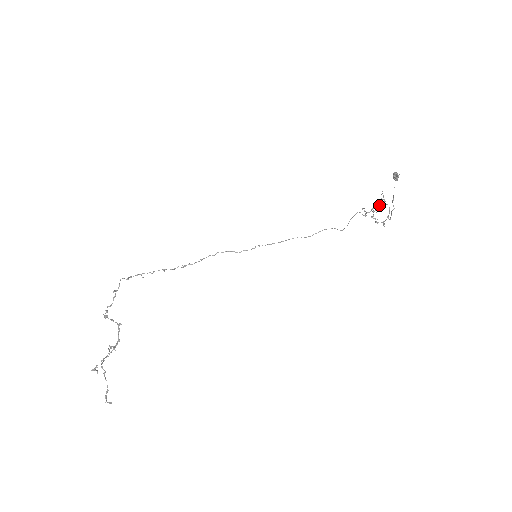
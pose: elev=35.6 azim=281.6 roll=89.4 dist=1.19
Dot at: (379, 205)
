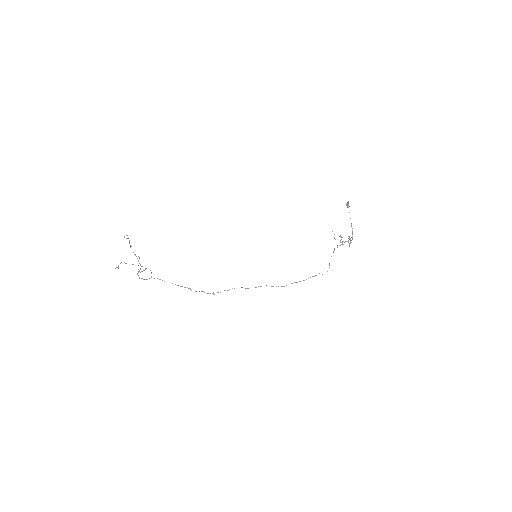
Dot at: (347, 241)
